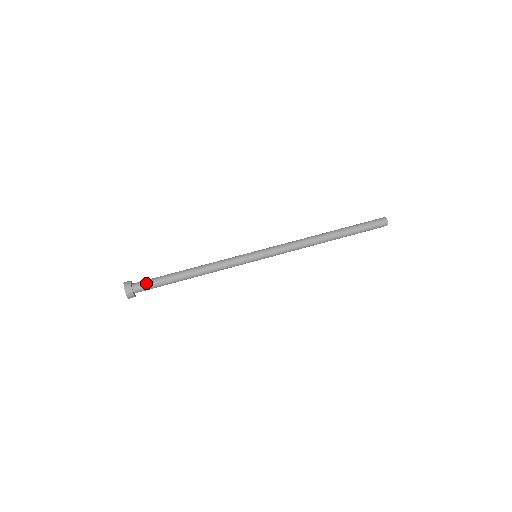
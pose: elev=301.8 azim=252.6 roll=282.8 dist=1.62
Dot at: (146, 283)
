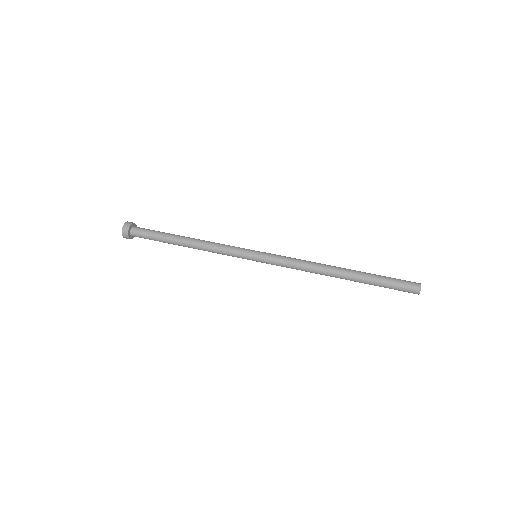
Dot at: (147, 229)
